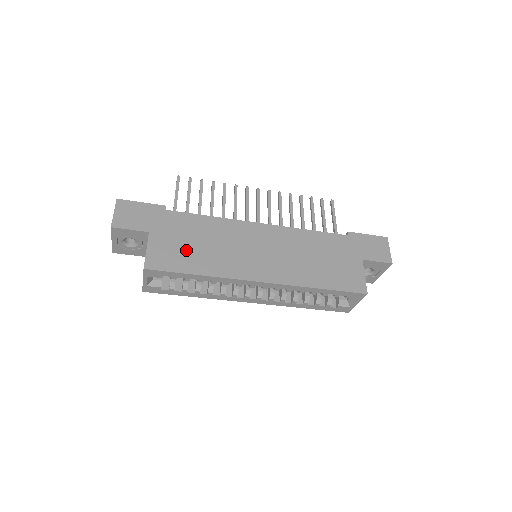
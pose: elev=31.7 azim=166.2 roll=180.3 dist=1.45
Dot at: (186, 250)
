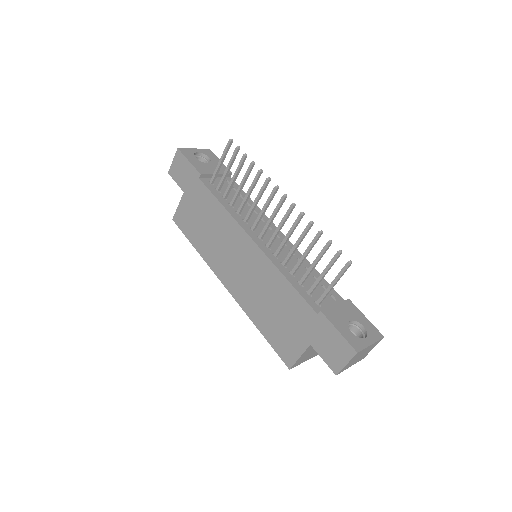
Dot at: (196, 224)
